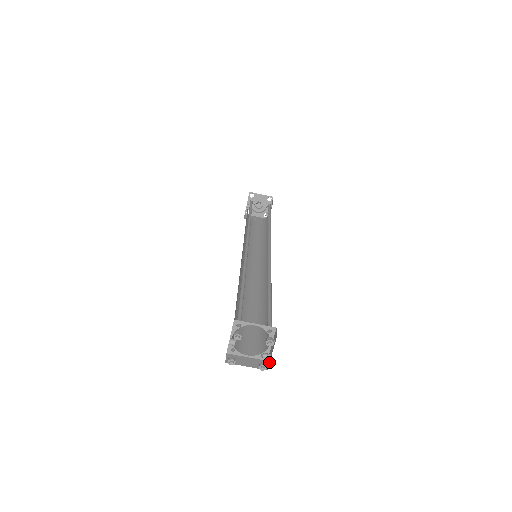
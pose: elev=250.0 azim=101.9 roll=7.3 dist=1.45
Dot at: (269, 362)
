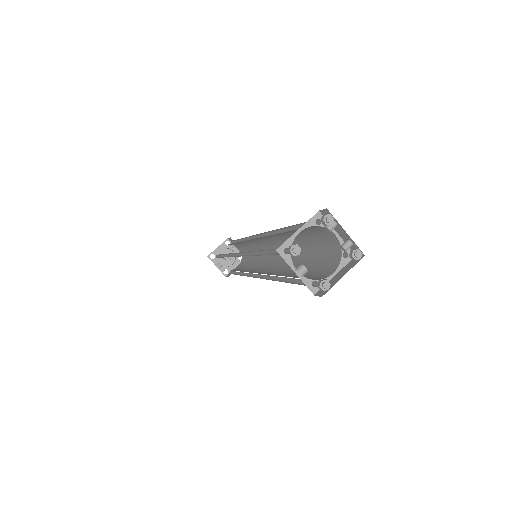
Dot at: (355, 245)
